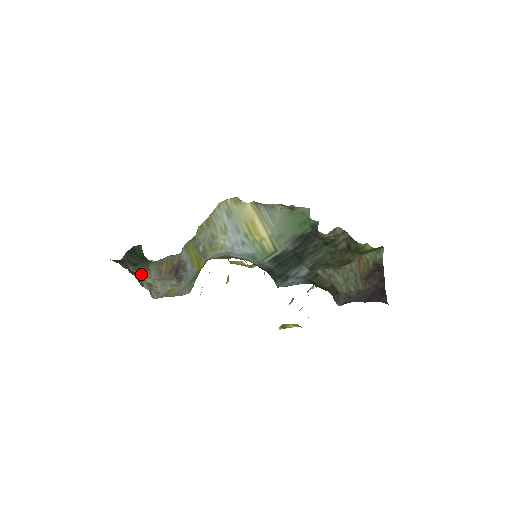
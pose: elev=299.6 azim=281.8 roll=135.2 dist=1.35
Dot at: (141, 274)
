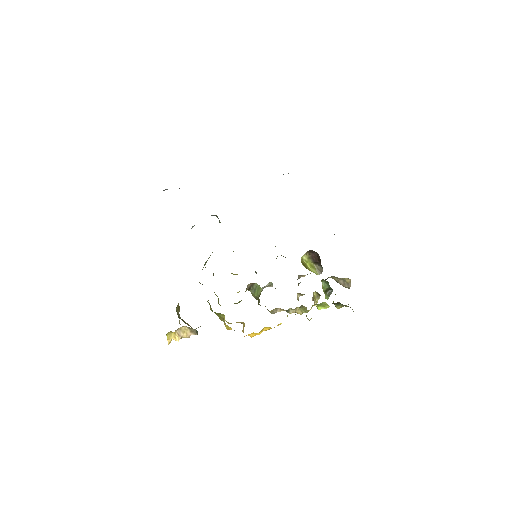
Dot at: occluded
